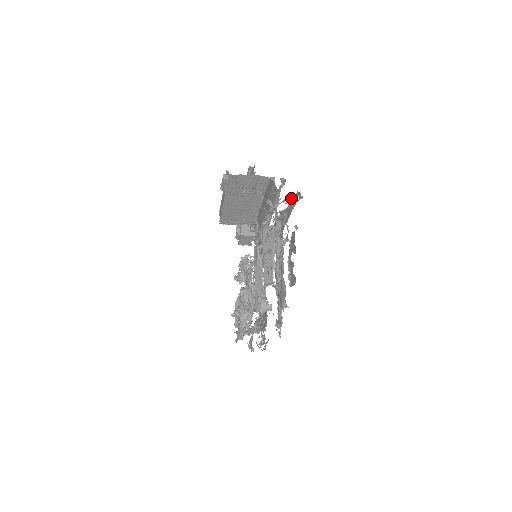
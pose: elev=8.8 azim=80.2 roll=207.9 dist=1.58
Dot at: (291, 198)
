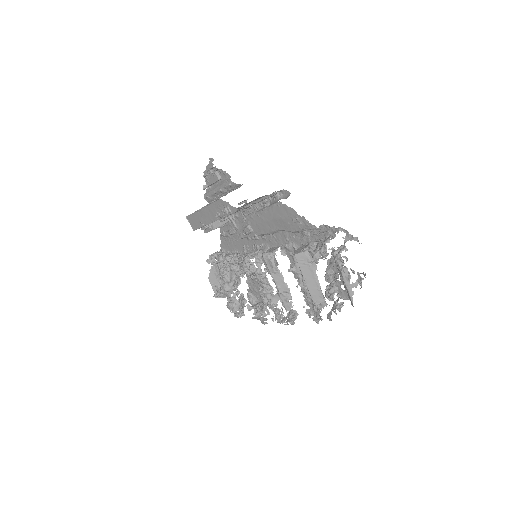
Dot at: (322, 225)
